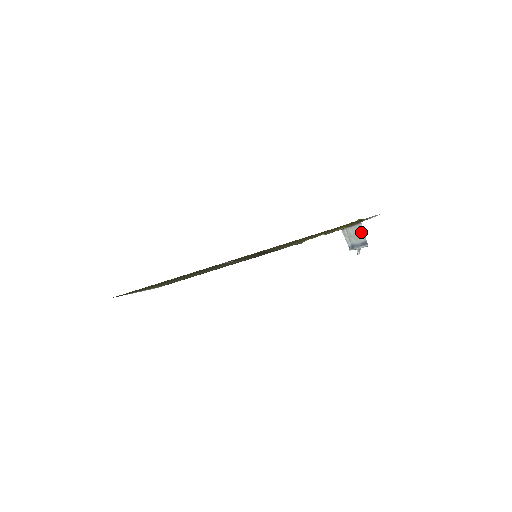
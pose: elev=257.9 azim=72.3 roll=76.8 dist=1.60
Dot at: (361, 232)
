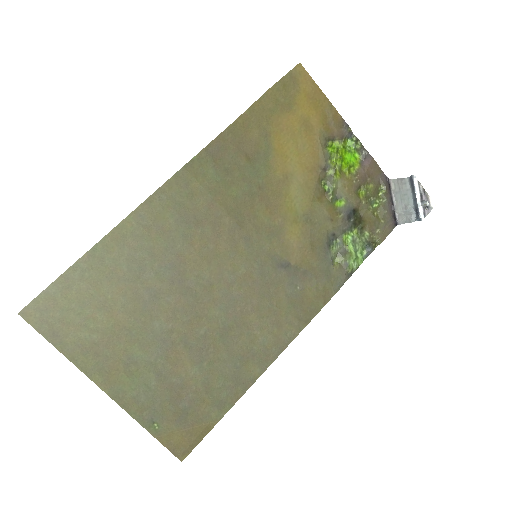
Dot at: (399, 184)
